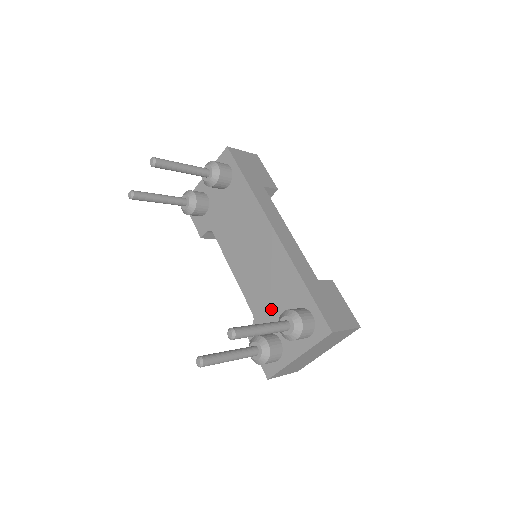
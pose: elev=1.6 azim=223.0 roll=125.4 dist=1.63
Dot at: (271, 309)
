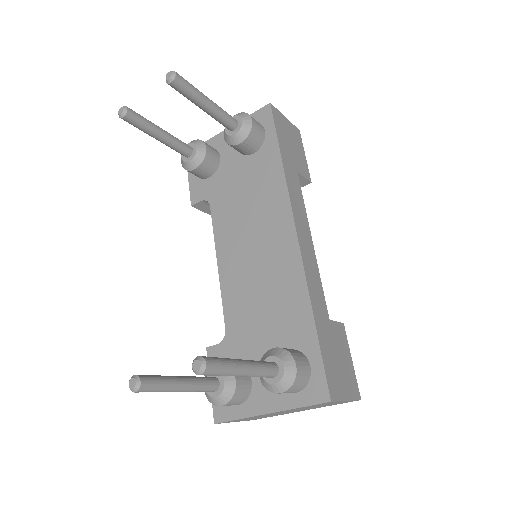
Dot at: (254, 334)
